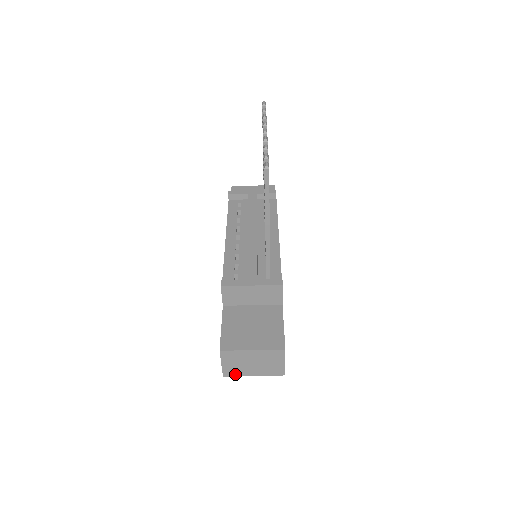
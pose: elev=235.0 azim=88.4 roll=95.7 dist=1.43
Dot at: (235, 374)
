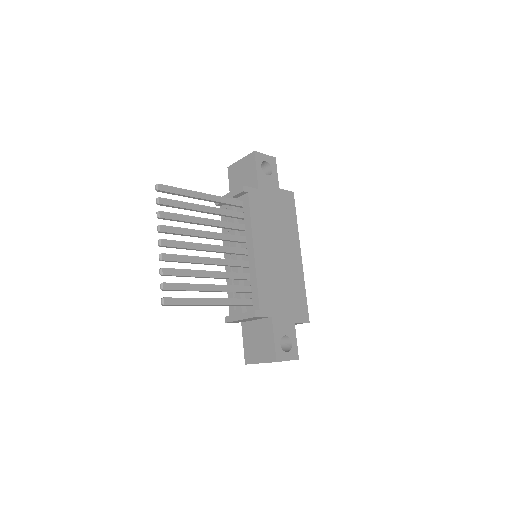
Dot at: occluded
